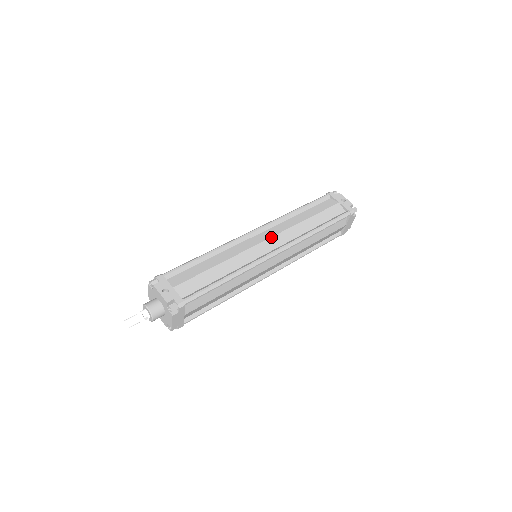
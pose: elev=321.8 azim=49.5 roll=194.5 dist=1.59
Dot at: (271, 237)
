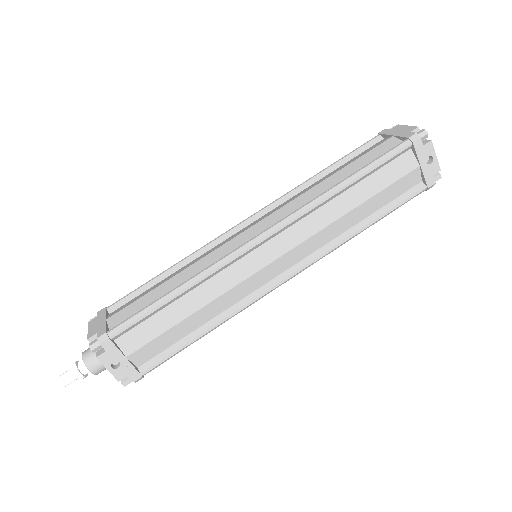
Dot at: (287, 252)
